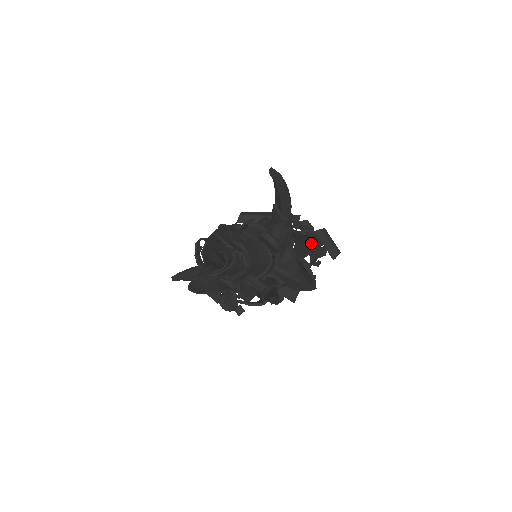
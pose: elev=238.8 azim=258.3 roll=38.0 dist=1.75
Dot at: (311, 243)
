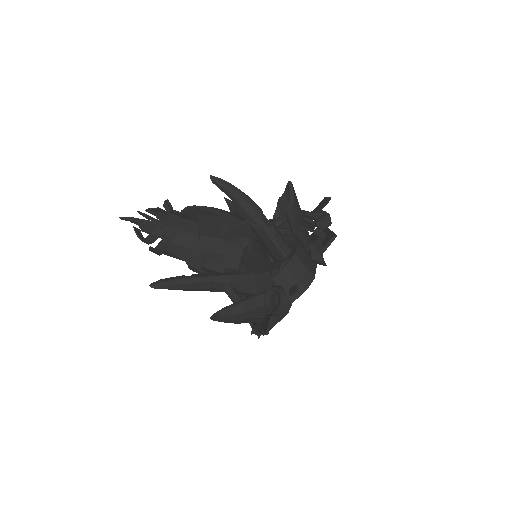
Dot at: occluded
